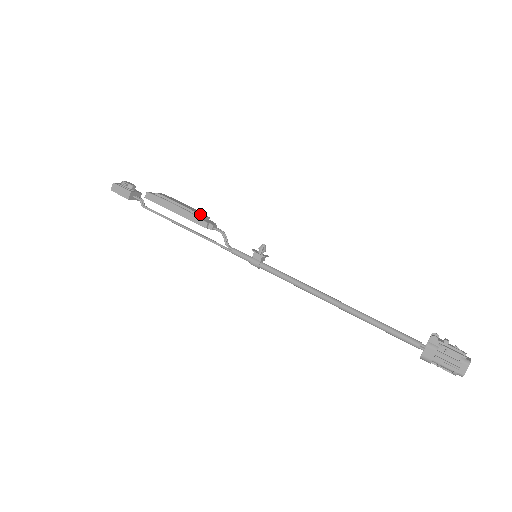
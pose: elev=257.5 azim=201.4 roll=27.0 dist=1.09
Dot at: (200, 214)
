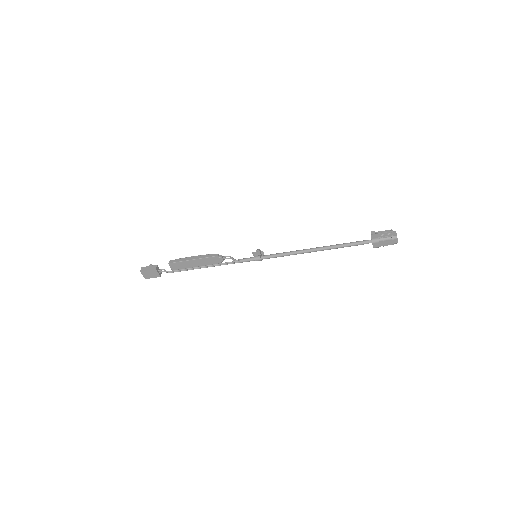
Dot at: occluded
